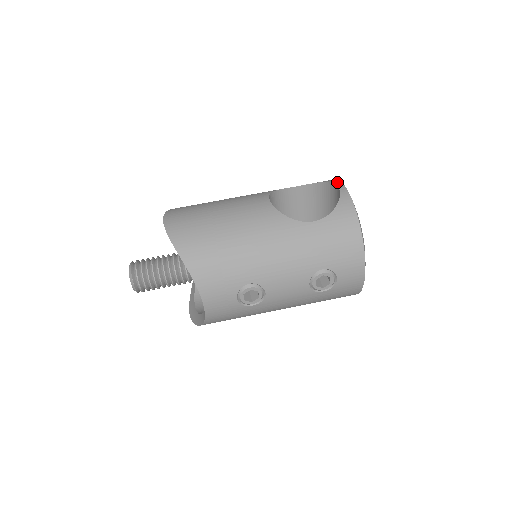
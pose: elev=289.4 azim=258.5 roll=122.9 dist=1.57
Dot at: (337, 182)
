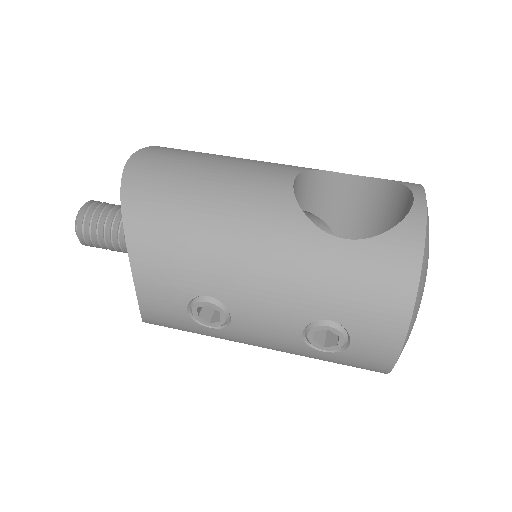
Dot at: (417, 189)
